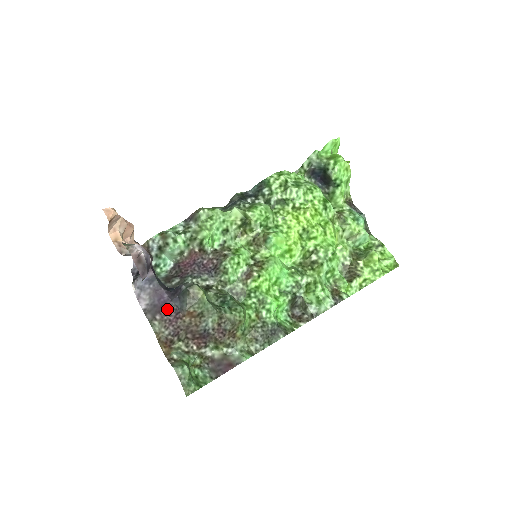
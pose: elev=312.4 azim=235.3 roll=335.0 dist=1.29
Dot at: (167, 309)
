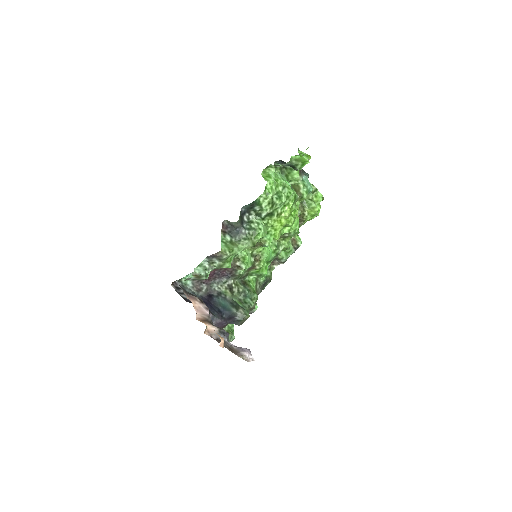
Dot at: occluded
